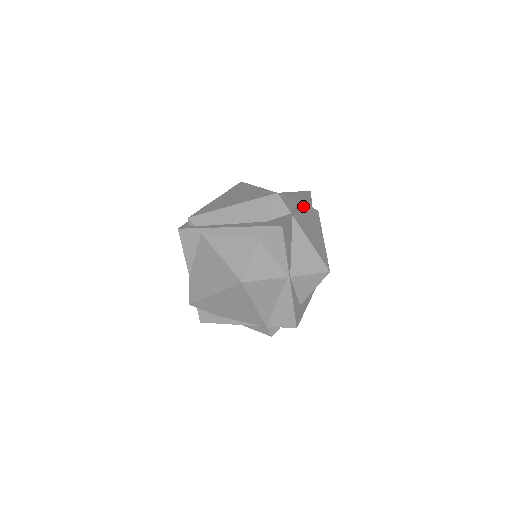
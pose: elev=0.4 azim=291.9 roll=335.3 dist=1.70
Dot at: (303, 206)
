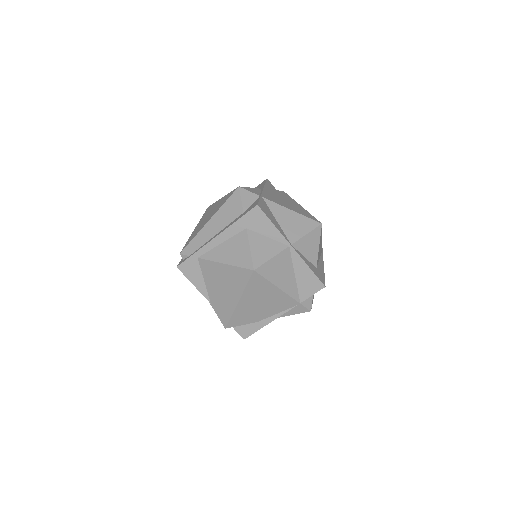
Dot at: (268, 190)
